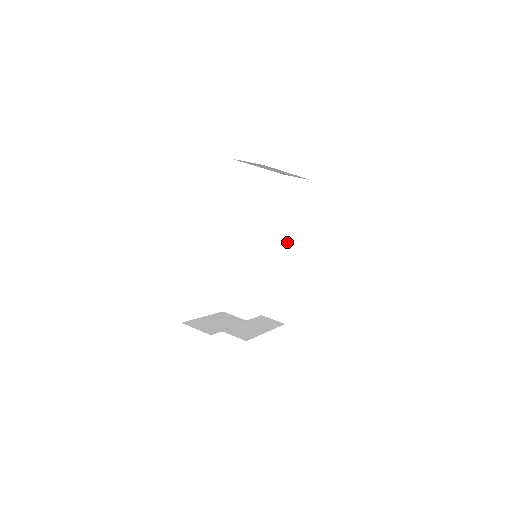
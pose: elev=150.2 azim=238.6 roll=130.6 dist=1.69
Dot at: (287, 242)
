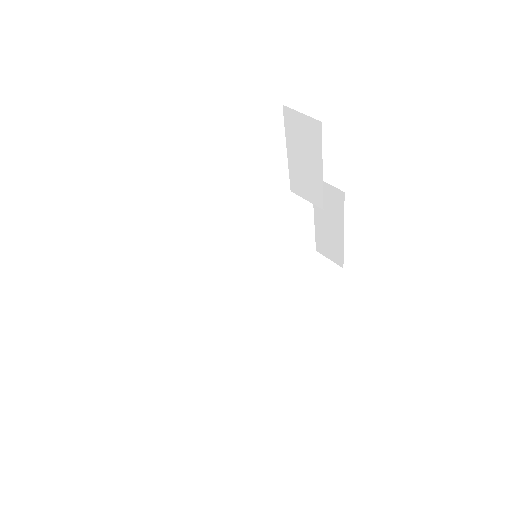
Dot at: (312, 201)
